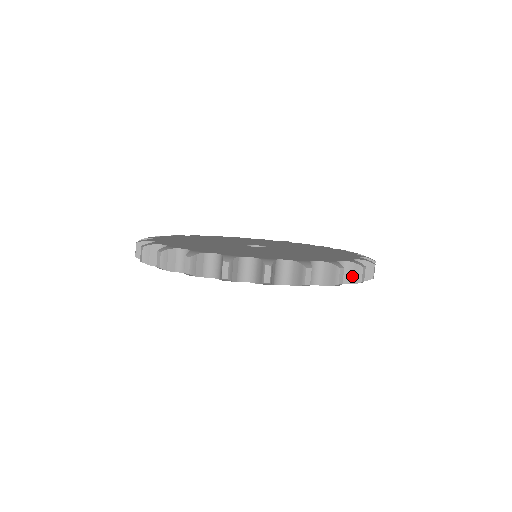
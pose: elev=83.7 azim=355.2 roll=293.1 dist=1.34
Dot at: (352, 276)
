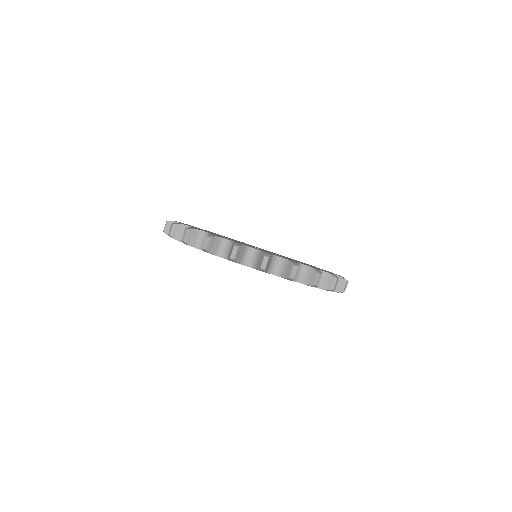
Dot at: occluded
